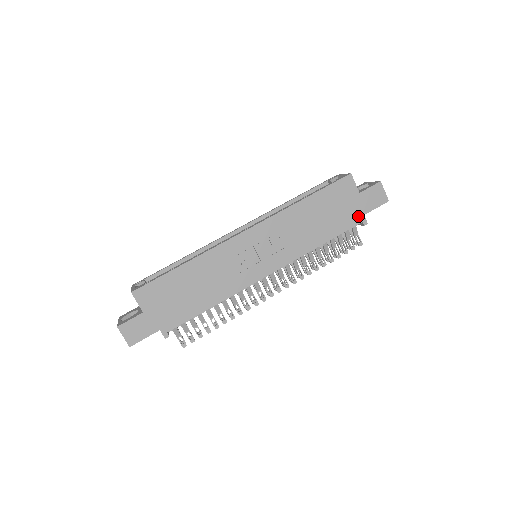
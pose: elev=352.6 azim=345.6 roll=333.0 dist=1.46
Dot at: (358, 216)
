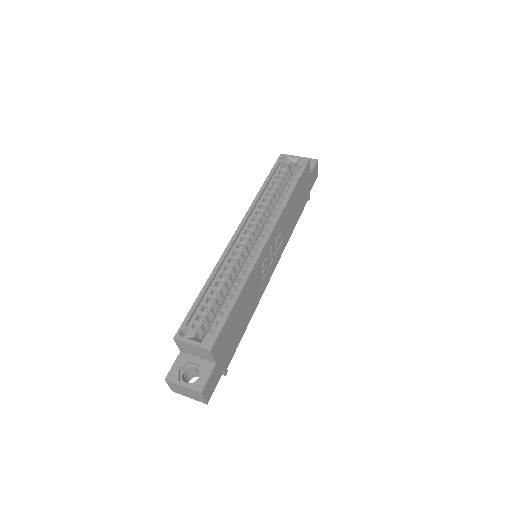
Dot at: (308, 194)
